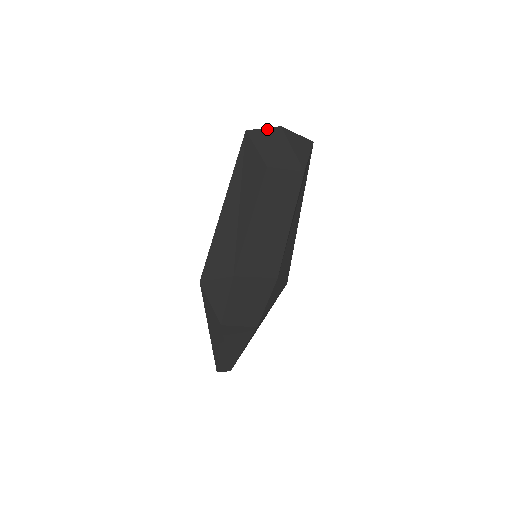
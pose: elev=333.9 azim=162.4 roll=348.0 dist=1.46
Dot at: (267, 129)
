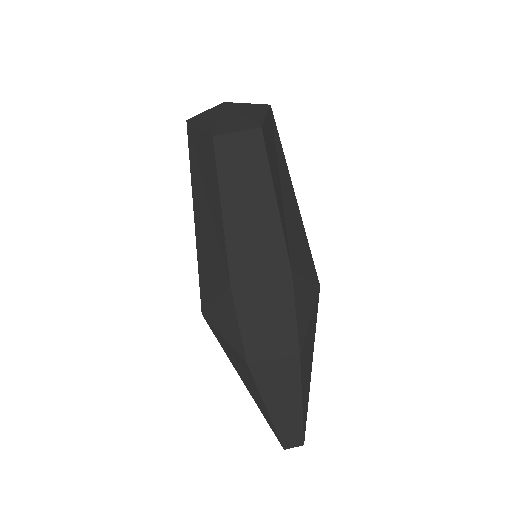
Dot at: (209, 110)
